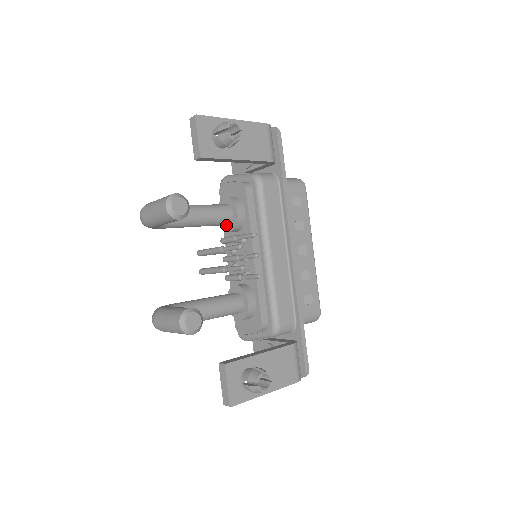
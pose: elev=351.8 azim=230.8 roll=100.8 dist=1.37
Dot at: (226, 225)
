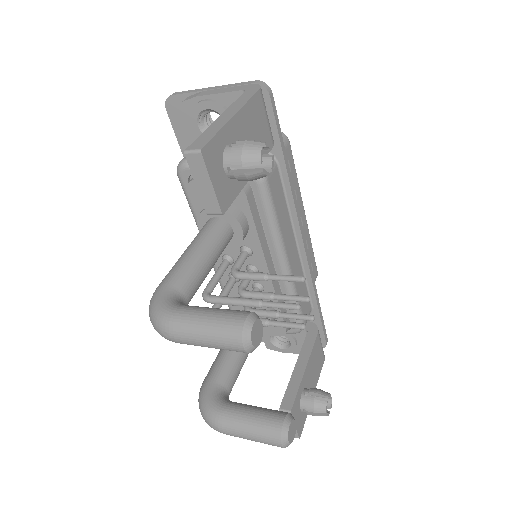
Dot at: occluded
